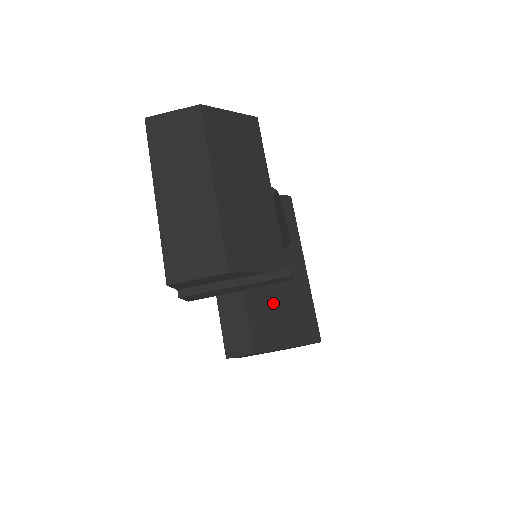
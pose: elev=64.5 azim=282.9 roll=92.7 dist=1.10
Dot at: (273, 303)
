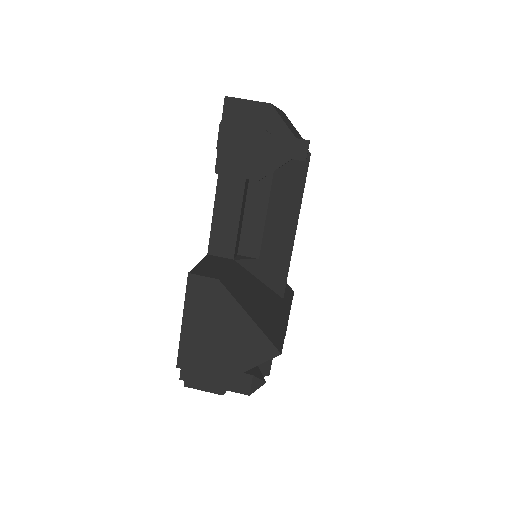
Dot at: (251, 291)
